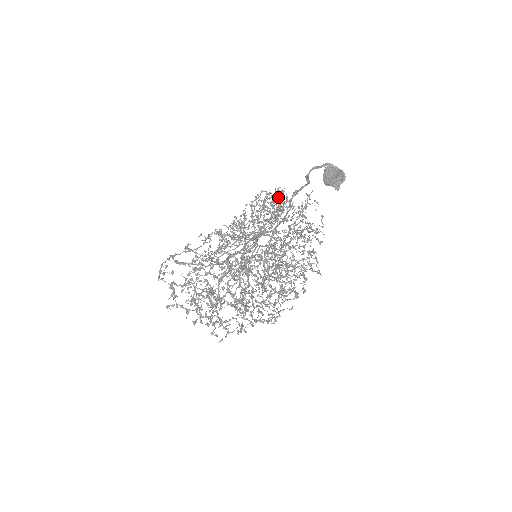
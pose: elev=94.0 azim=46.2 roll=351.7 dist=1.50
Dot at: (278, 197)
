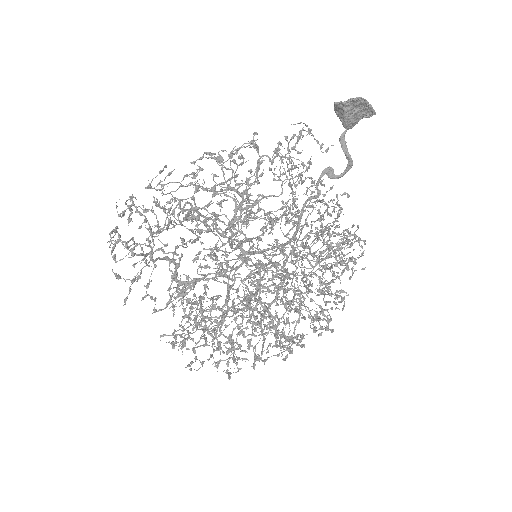
Dot at: occluded
